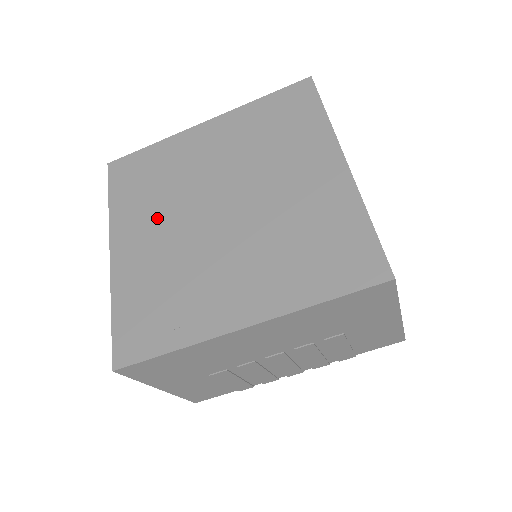
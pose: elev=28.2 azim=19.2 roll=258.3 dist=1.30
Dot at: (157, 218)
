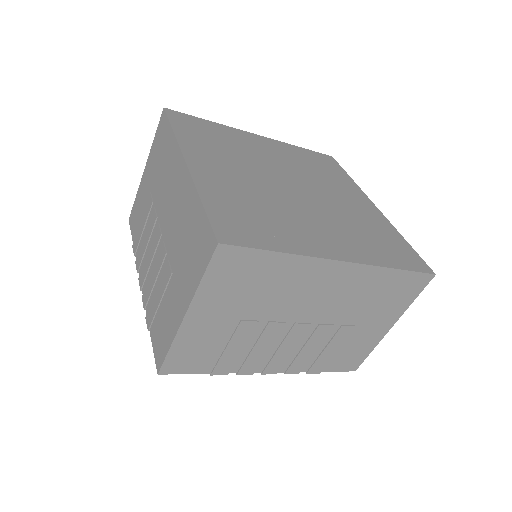
Dot at: (232, 164)
